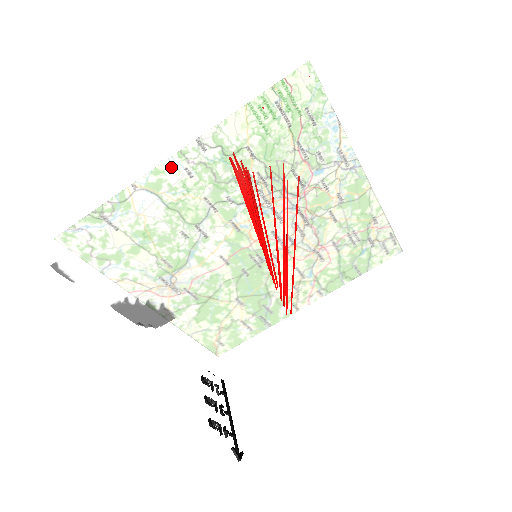
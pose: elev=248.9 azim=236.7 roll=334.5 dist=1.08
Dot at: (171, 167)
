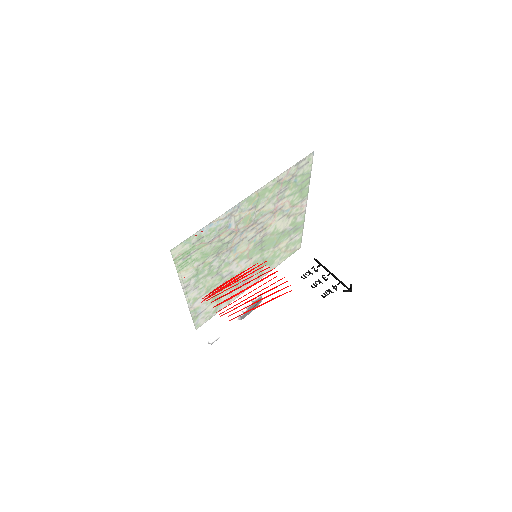
Dot at: (191, 304)
